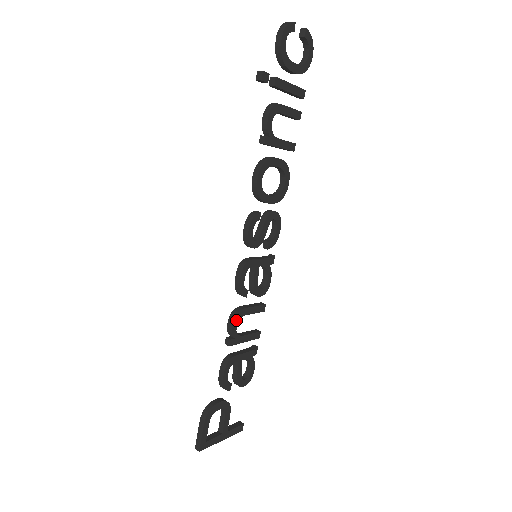
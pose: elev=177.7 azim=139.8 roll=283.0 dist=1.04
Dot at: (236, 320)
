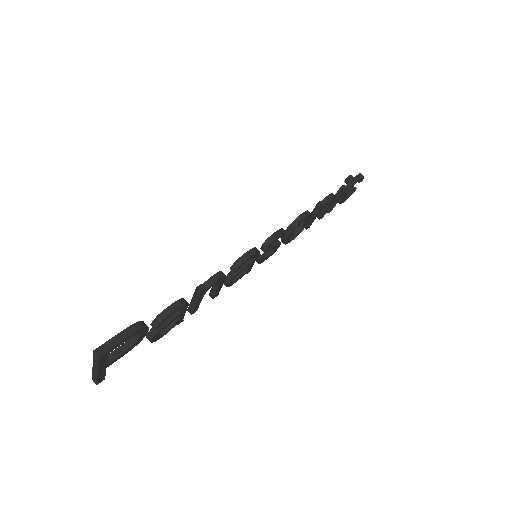
Dot at: (220, 279)
